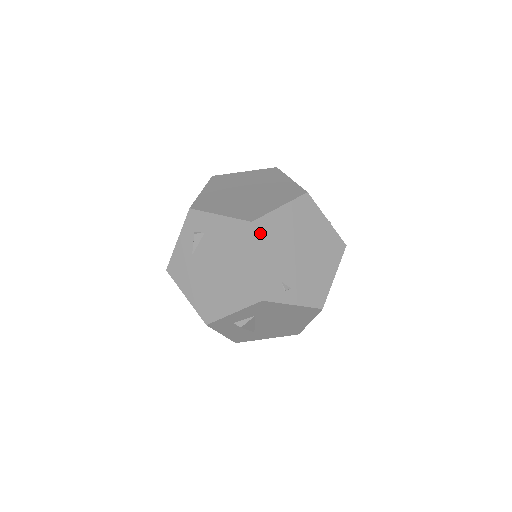
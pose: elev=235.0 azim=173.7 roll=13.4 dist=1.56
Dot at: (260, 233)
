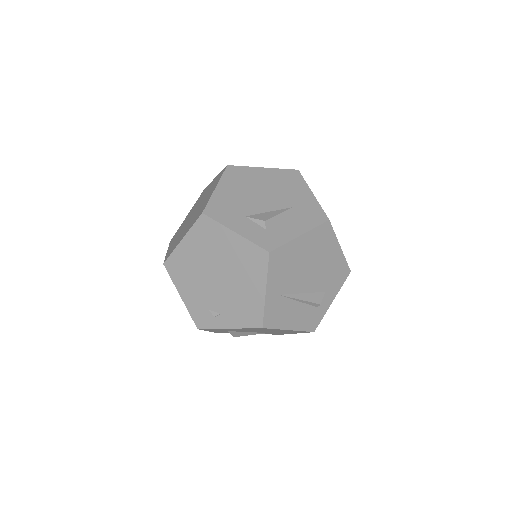
Dot at: (174, 271)
